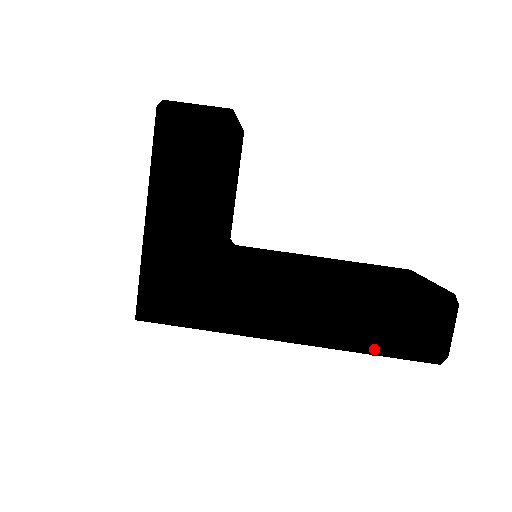
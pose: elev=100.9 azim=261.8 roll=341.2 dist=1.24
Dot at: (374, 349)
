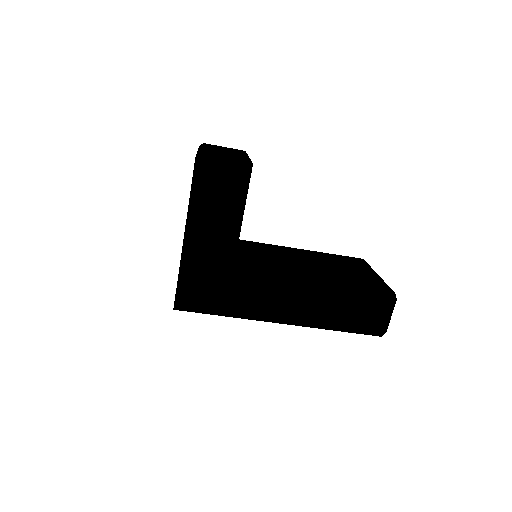
Dot at: (339, 327)
